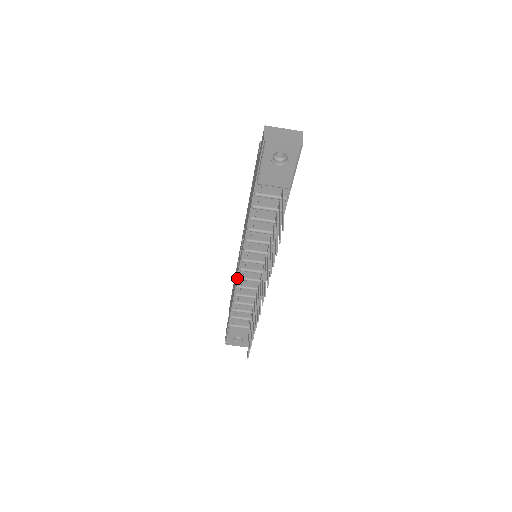
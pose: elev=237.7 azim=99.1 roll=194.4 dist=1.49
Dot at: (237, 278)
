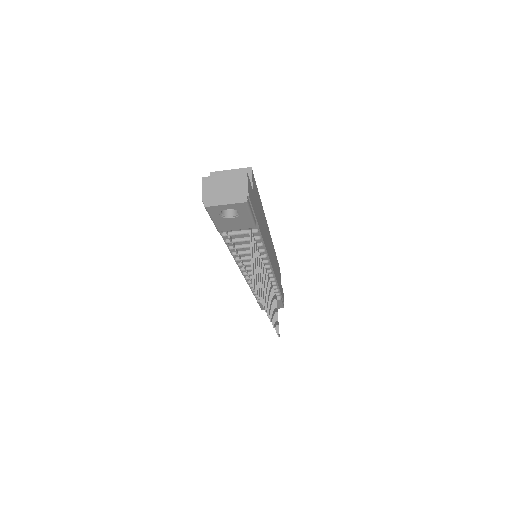
Dot at: occluded
